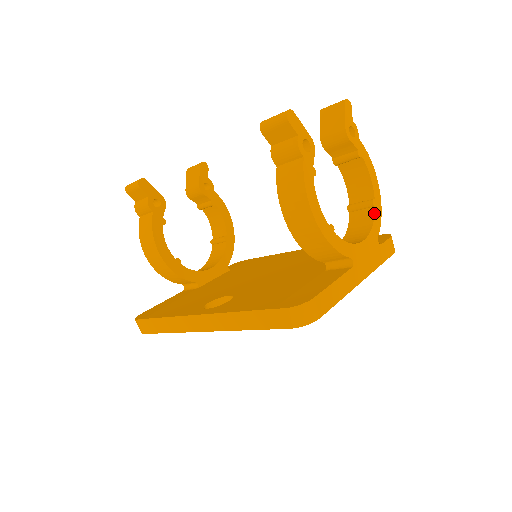
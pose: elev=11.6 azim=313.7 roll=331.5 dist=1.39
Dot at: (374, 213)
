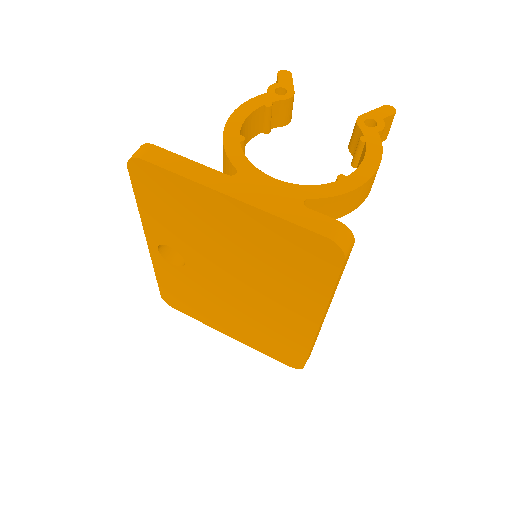
Dot at: (330, 183)
